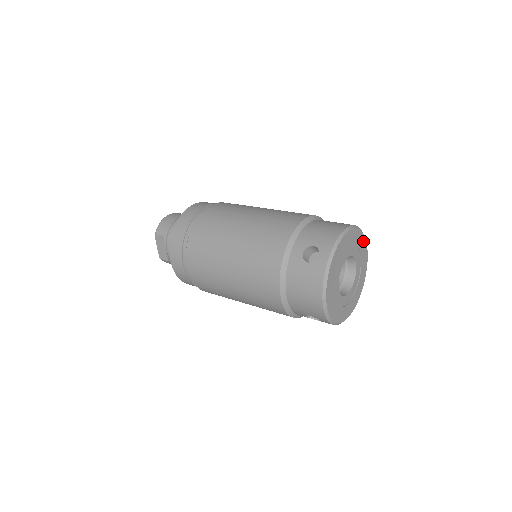
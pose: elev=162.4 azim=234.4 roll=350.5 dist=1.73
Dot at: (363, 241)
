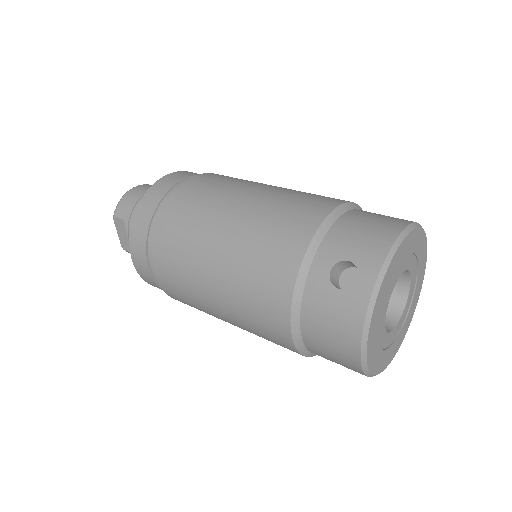
Dot at: (423, 244)
